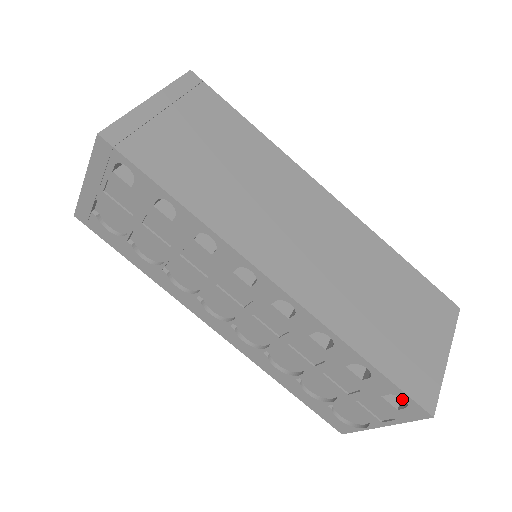
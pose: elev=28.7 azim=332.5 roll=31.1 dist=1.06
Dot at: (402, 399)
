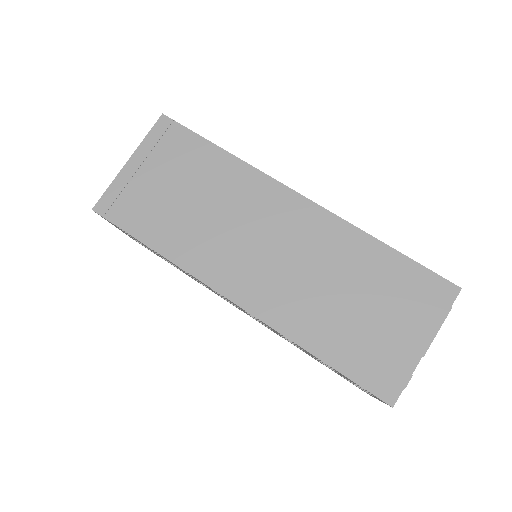
Dot at: occluded
